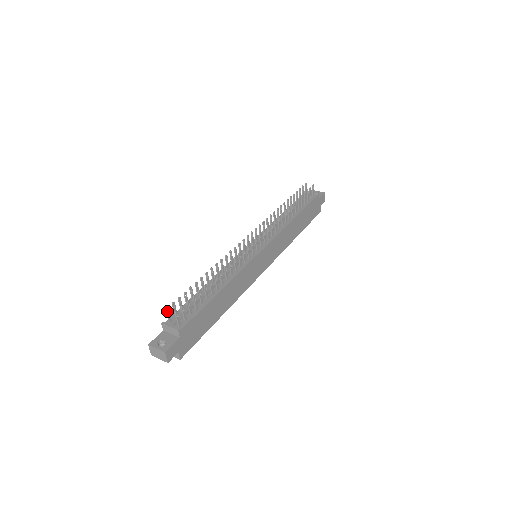
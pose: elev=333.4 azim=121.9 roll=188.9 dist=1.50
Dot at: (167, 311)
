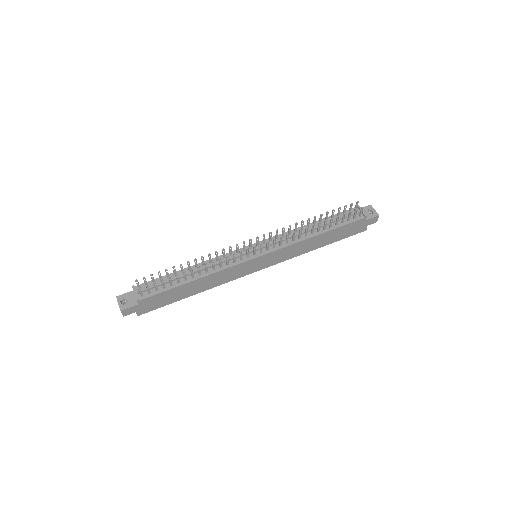
Dot at: occluded
